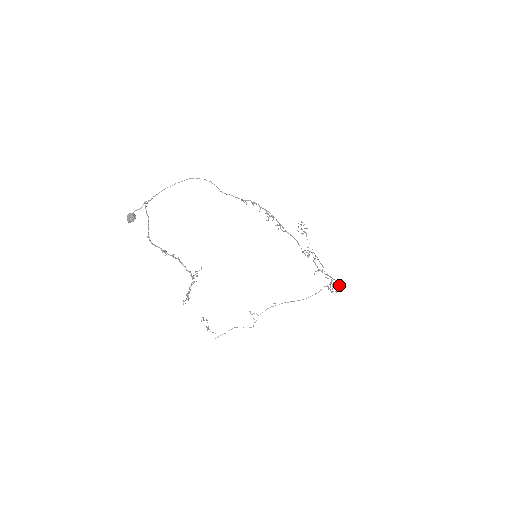
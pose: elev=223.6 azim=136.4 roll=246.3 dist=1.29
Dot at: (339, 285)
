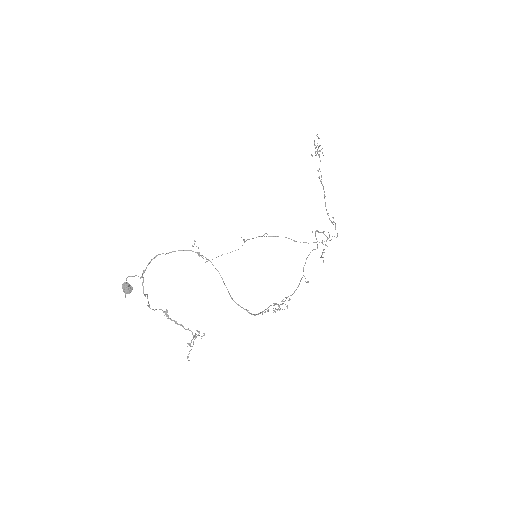
Dot at: (335, 224)
